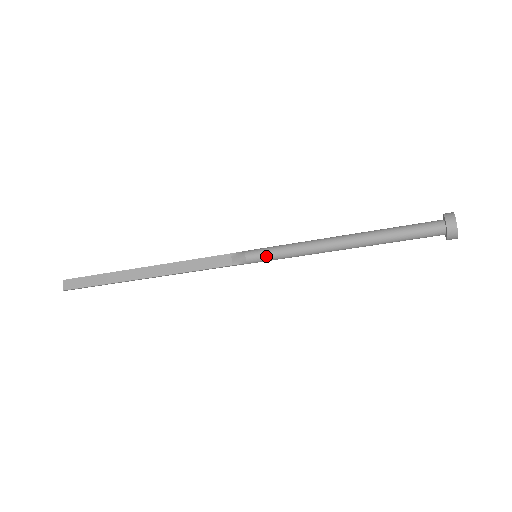
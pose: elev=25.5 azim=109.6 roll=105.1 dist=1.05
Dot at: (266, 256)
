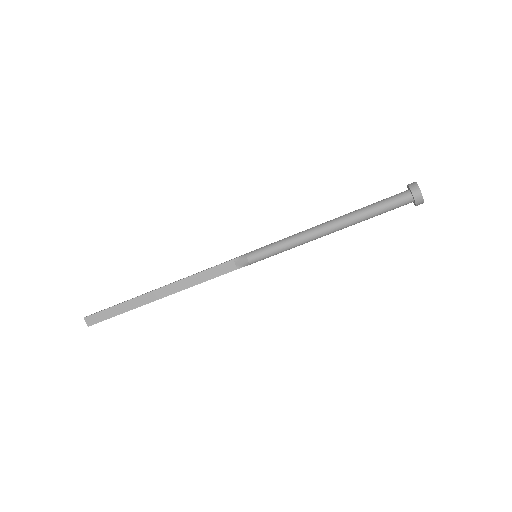
Dot at: (266, 255)
